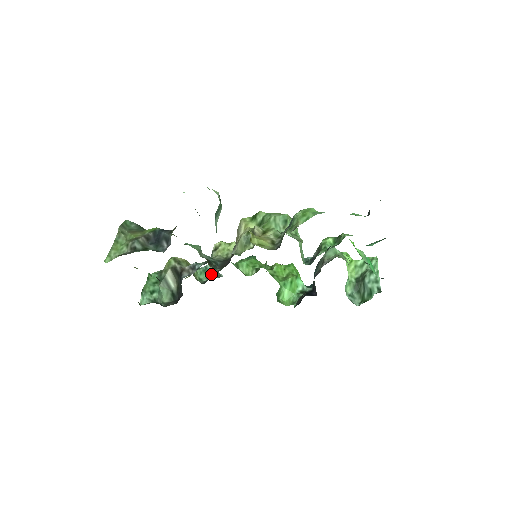
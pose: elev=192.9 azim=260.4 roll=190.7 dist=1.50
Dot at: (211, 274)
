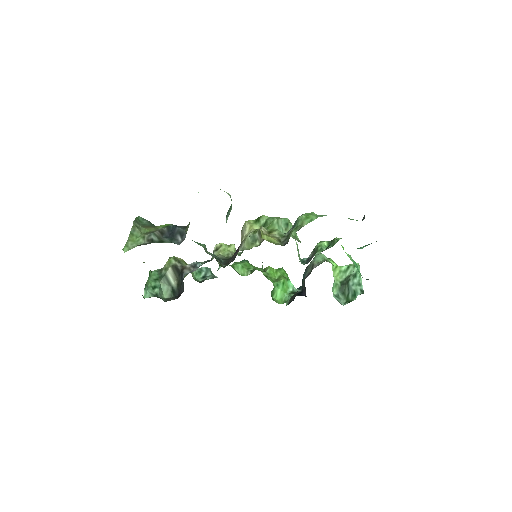
Dot at: (206, 275)
